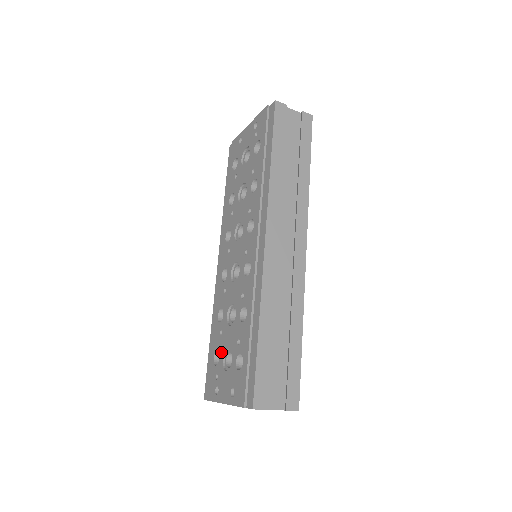
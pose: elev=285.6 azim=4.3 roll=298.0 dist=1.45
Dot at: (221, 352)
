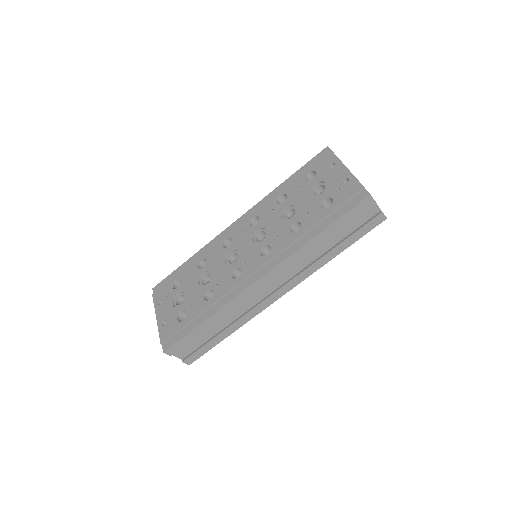
Dot at: (181, 287)
